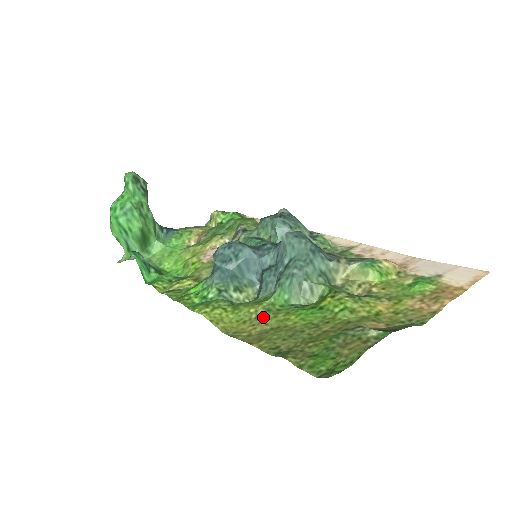
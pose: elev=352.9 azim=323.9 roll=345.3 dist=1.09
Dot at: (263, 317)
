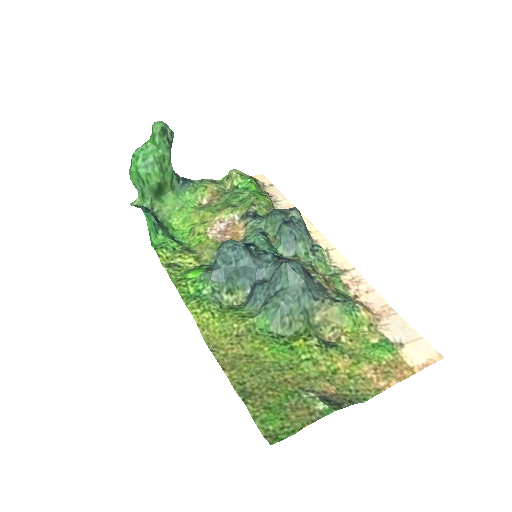
Dot at: (242, 338)
